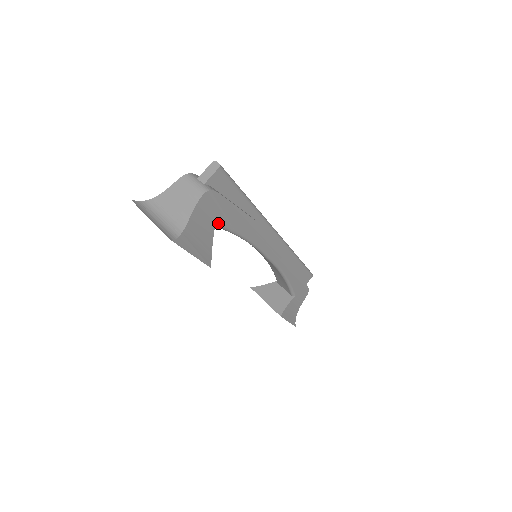
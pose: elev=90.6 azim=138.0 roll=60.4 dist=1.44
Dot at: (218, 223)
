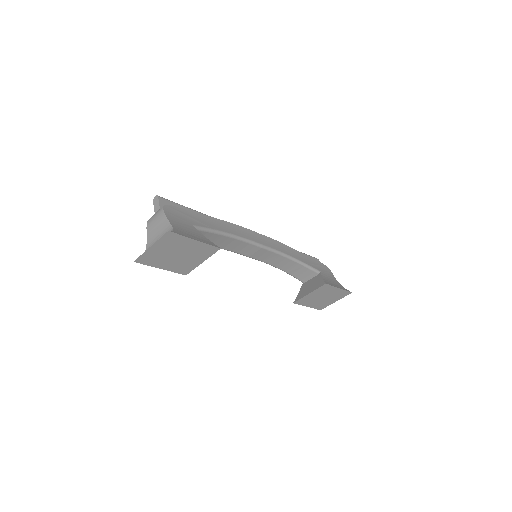
Dot at: (194, 225)
